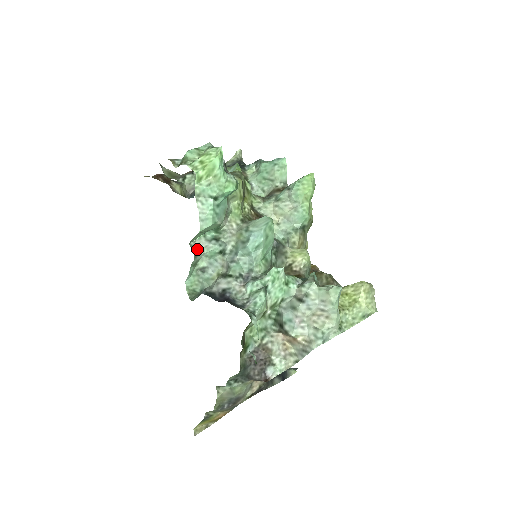
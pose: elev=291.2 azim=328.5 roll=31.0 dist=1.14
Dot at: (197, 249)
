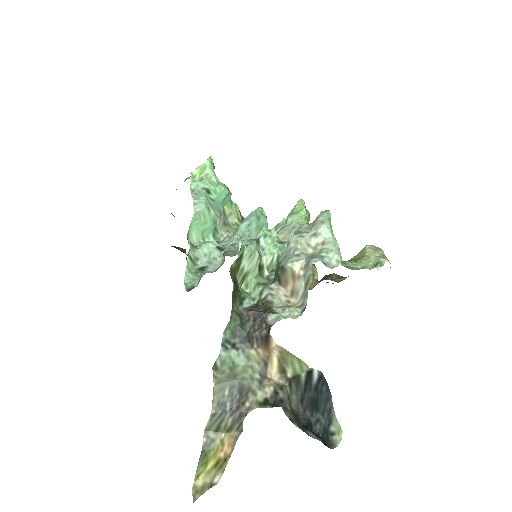
Dot at: (195, 246)
